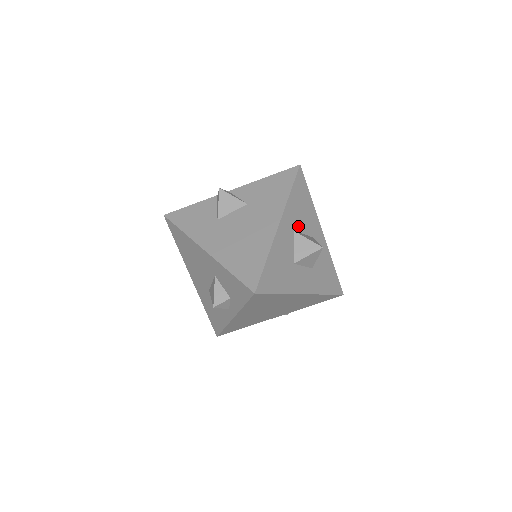
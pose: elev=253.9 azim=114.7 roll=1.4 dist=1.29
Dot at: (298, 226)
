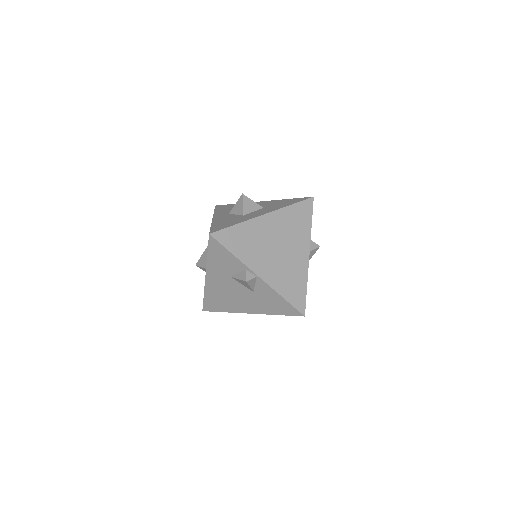
Dot at: occluded
